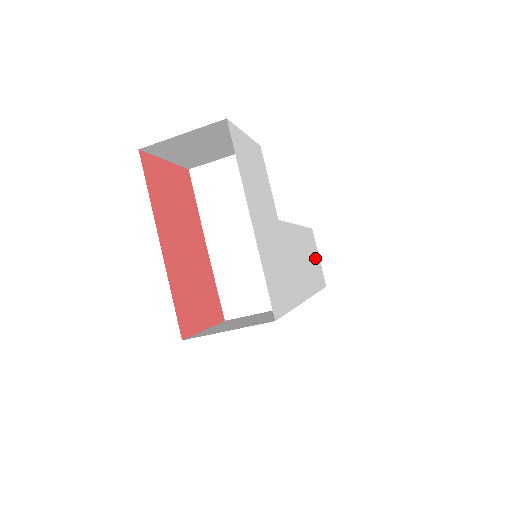
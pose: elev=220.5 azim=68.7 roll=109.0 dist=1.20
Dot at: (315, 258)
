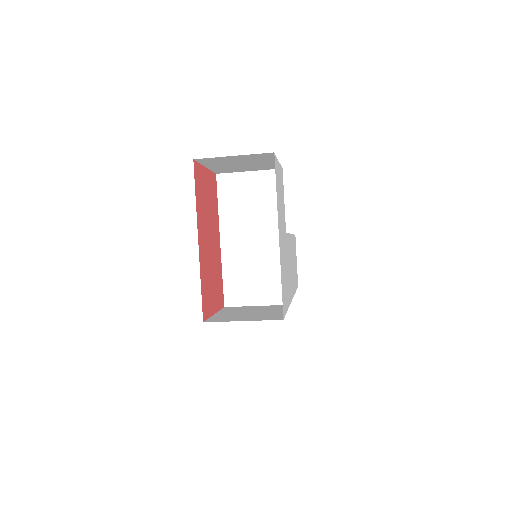
Dot at: (295, 262)
